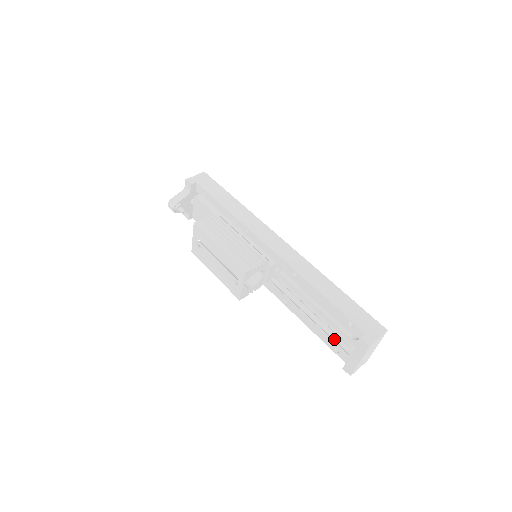
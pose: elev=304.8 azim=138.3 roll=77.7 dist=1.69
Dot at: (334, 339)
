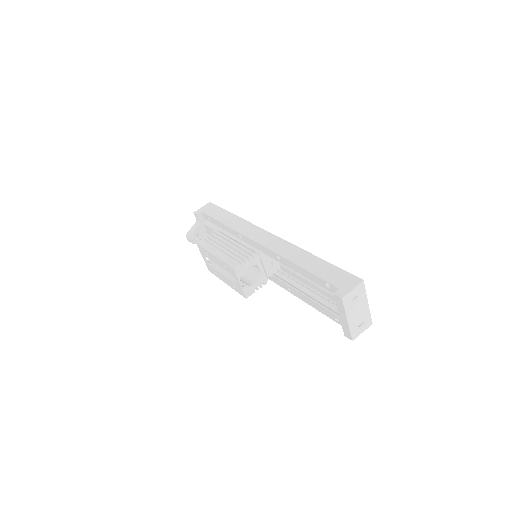
Dot at: (331, 309)
